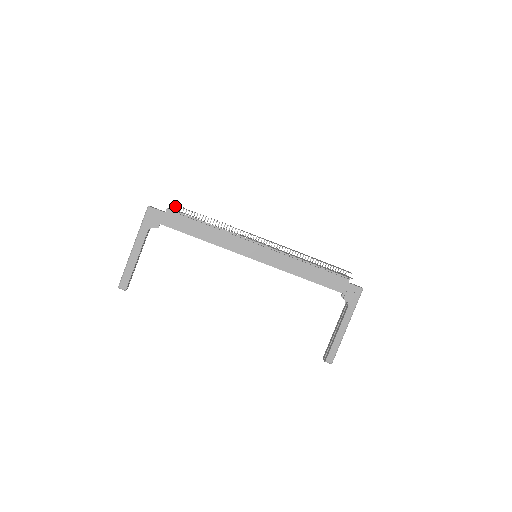
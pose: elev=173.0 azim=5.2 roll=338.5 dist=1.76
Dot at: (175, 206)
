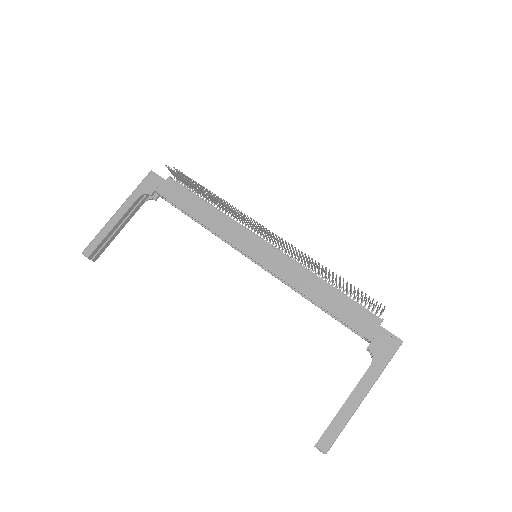
Dot at: occluded
